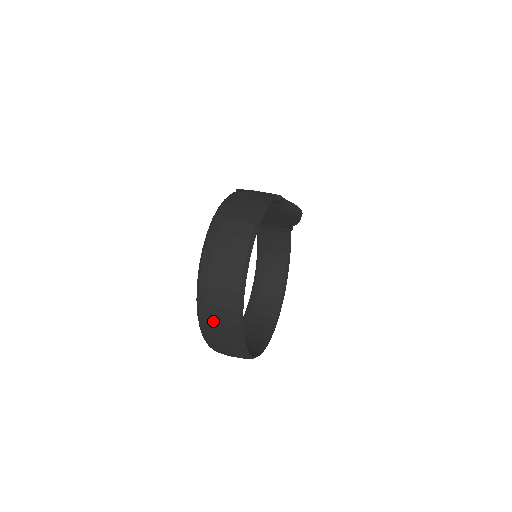
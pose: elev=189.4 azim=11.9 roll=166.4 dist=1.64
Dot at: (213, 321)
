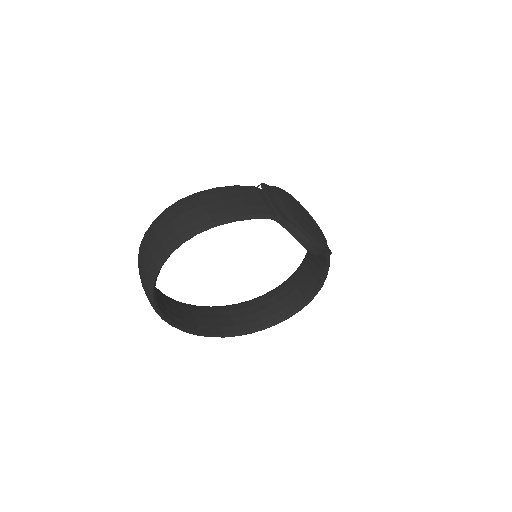
Dot at: occluded
